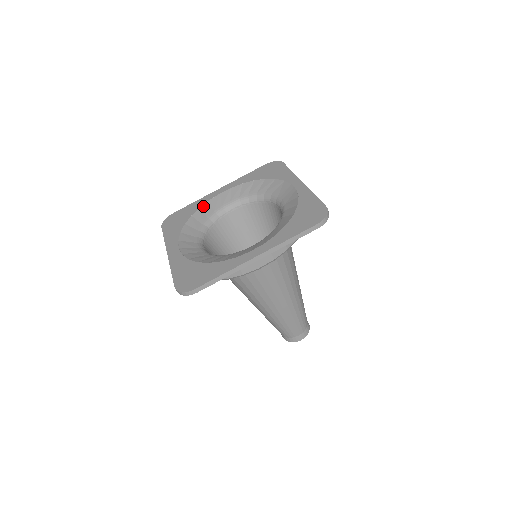
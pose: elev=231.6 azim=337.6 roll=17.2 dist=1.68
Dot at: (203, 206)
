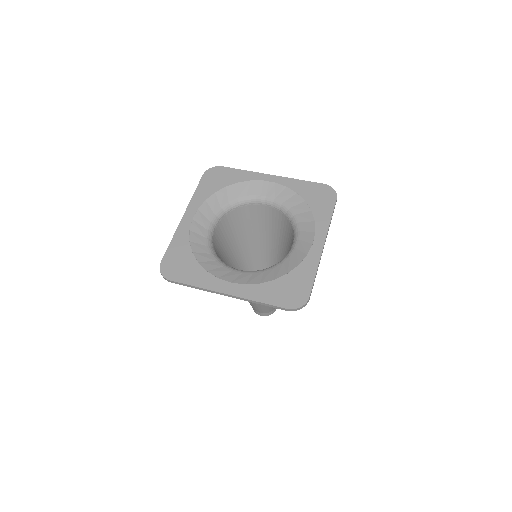
Dot at: (191, 238)
